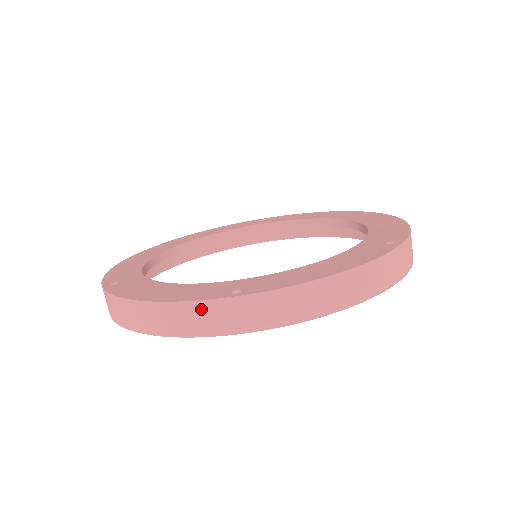
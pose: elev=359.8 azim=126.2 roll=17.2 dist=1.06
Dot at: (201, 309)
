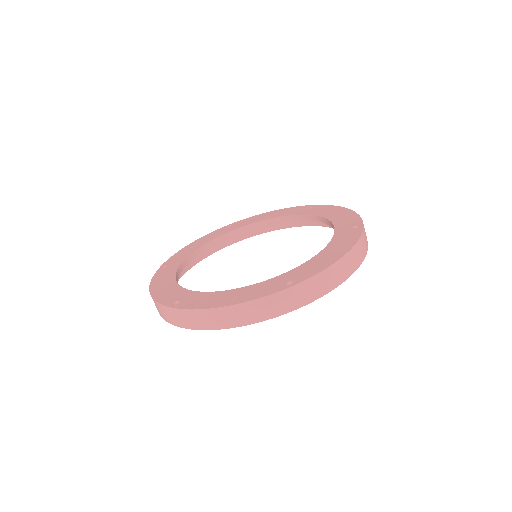
Dot at: (272, 300)
